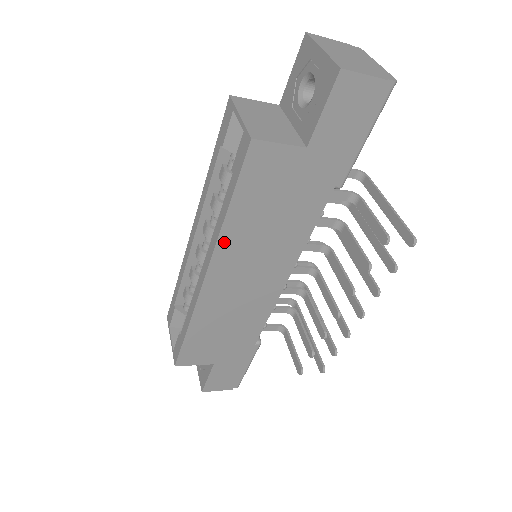
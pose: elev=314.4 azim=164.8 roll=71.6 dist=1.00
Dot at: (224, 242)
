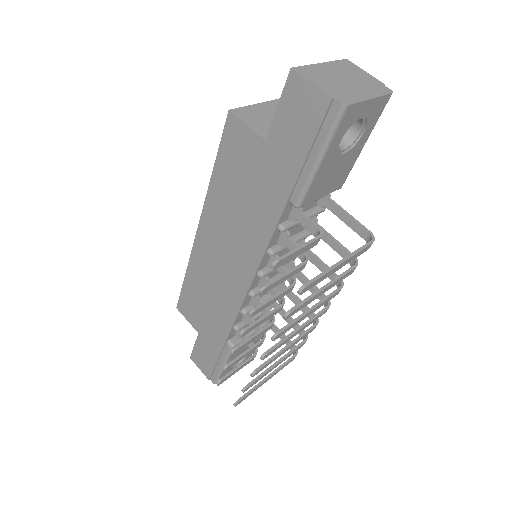
Dot at: (210, 203)
